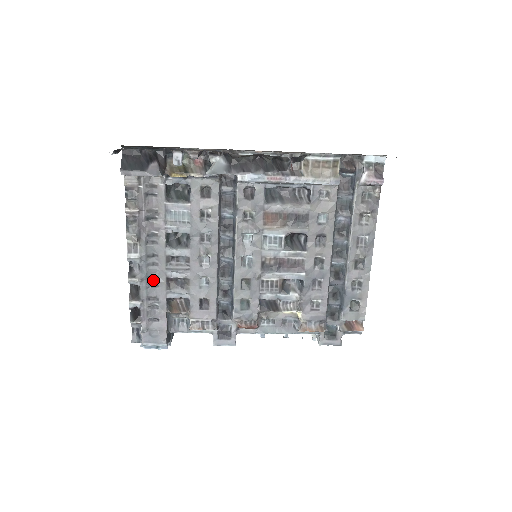
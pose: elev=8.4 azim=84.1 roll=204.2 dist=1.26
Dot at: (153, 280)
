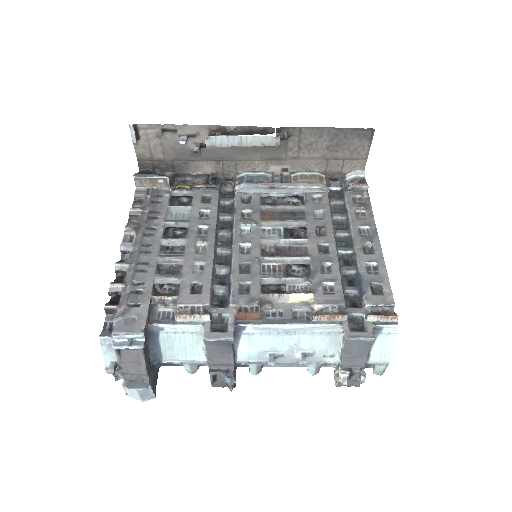
Dot at: (142, 266)
